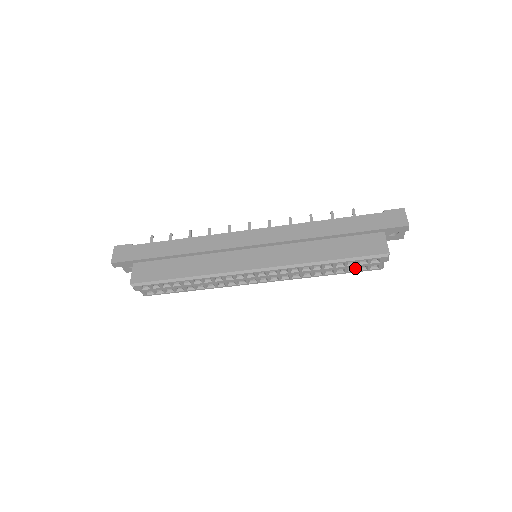
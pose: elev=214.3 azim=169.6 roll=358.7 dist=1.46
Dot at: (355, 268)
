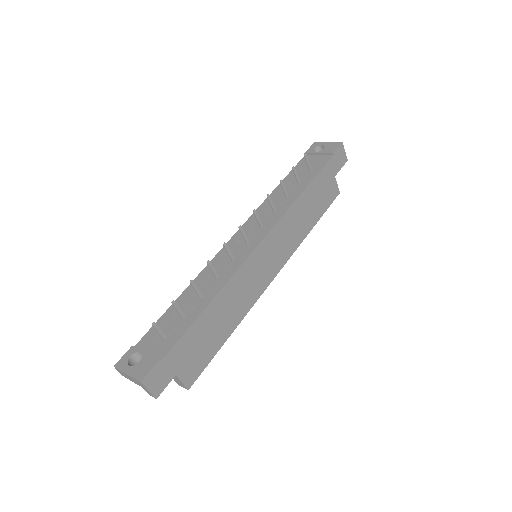
Dot at: occluded
